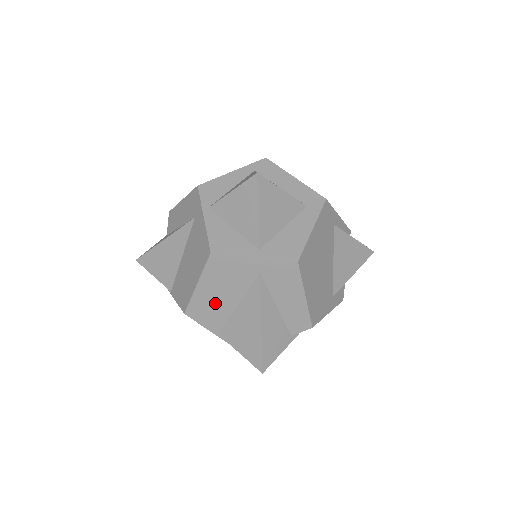
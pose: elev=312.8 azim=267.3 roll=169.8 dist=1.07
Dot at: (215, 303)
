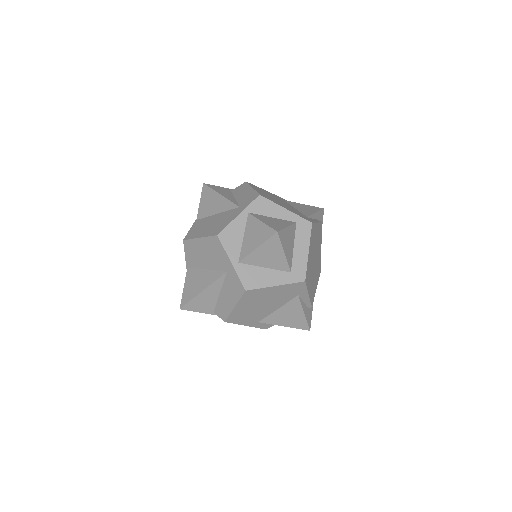
Dot at: (199, 255)
